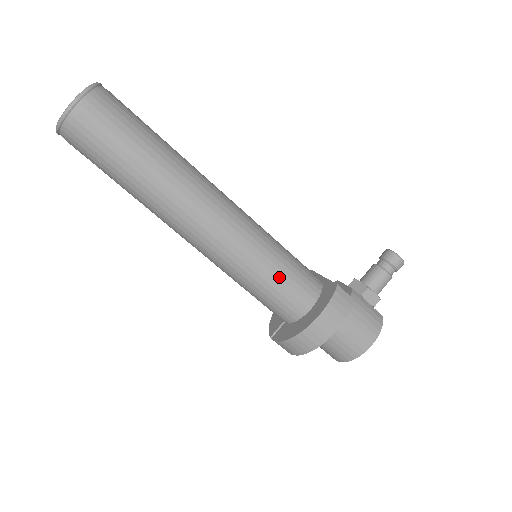
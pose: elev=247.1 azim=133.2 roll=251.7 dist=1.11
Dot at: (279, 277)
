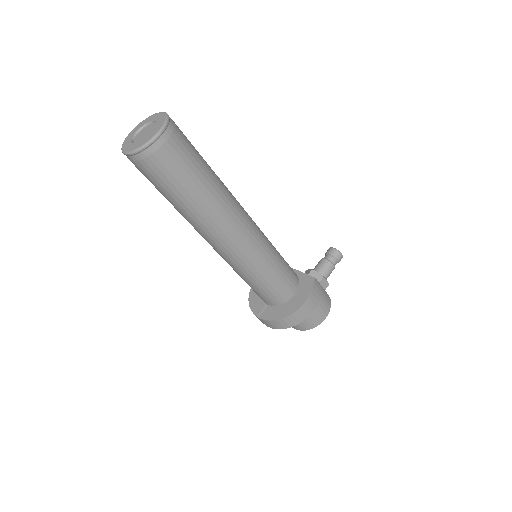
Dot at: (279, 274)
